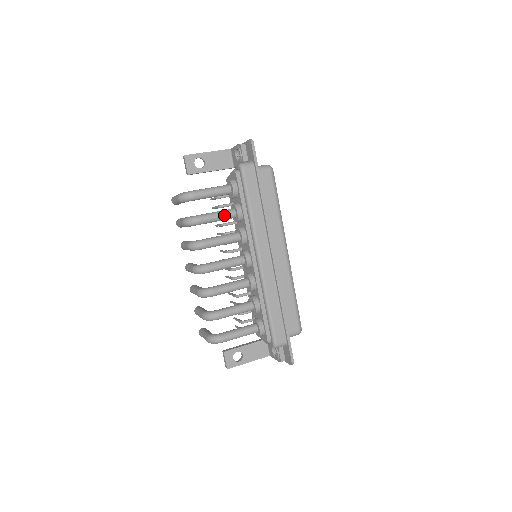
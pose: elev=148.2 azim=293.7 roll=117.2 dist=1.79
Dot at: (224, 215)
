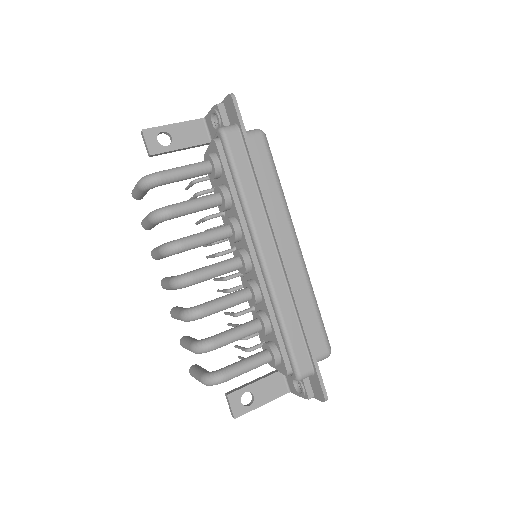
Dot at: (206, 202)
